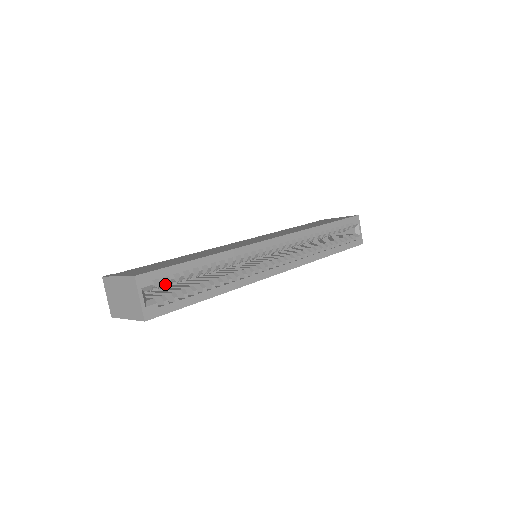
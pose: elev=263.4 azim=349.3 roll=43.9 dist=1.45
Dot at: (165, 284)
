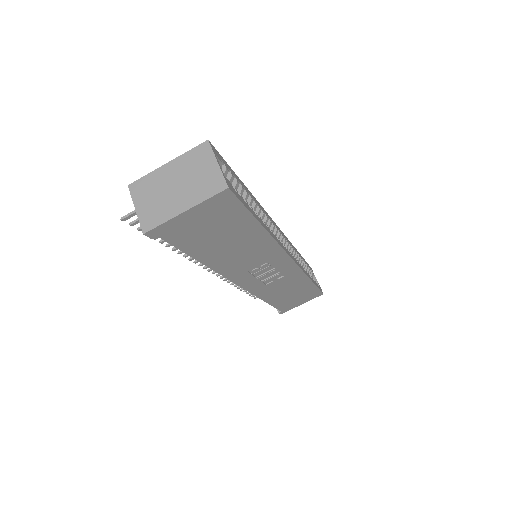
Dot at: occluded
